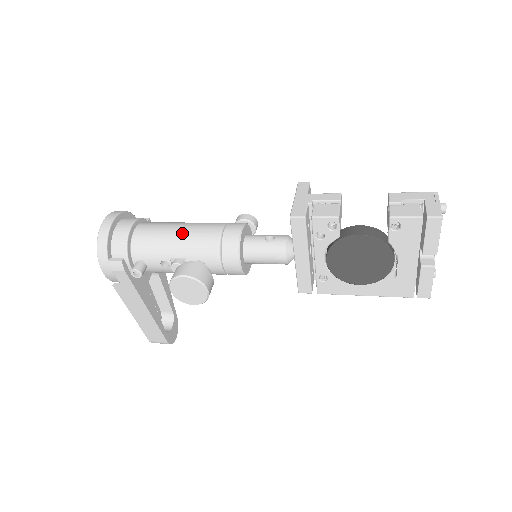
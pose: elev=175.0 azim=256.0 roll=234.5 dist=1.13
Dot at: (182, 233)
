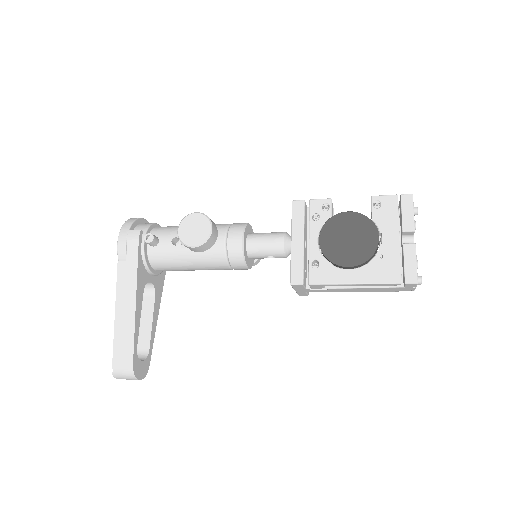
Dot at: occluded
